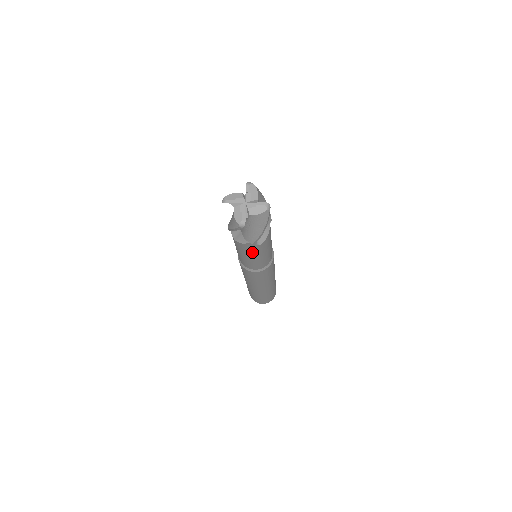
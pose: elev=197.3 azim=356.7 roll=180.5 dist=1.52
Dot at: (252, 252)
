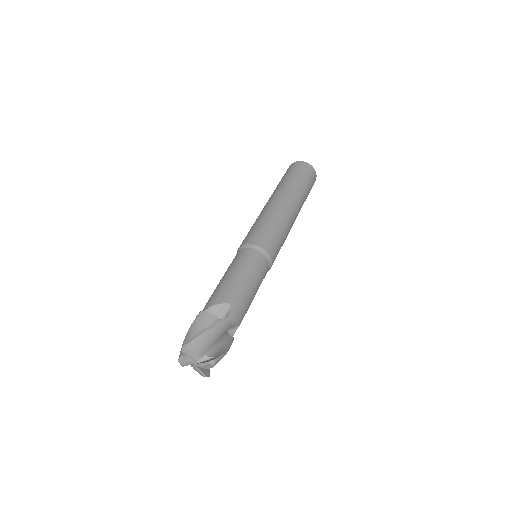
Dot at: occluded
